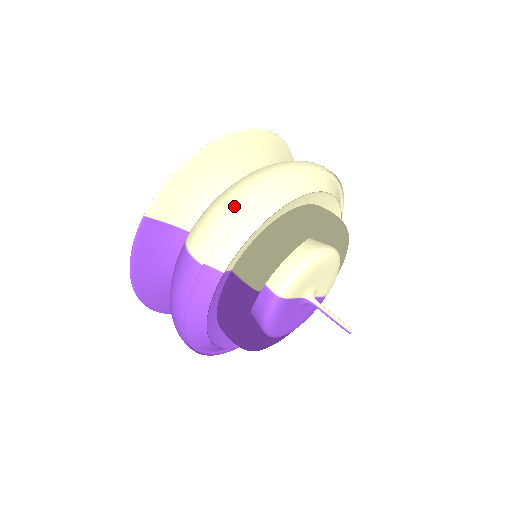
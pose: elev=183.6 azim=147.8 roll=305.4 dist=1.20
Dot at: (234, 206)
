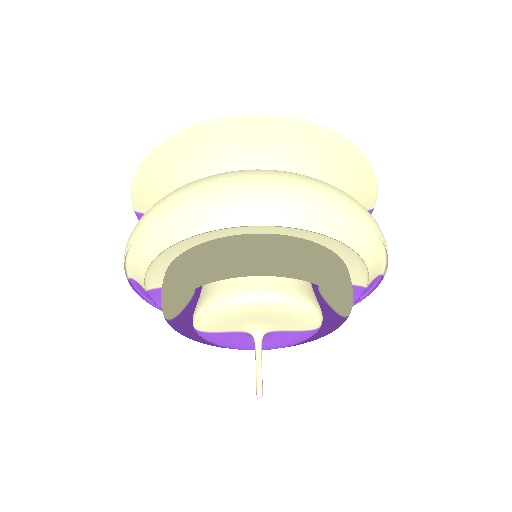
Dot at: (129, 239)
